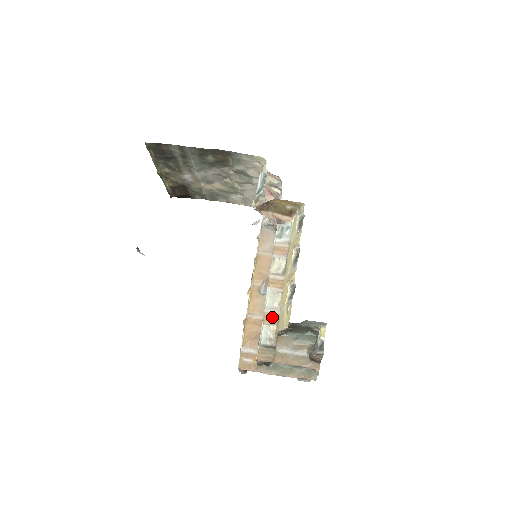
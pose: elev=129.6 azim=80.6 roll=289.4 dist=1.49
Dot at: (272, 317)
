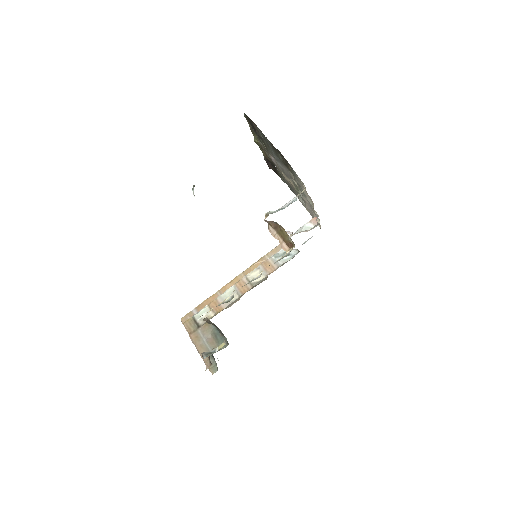
Dot at: (217, 306)
